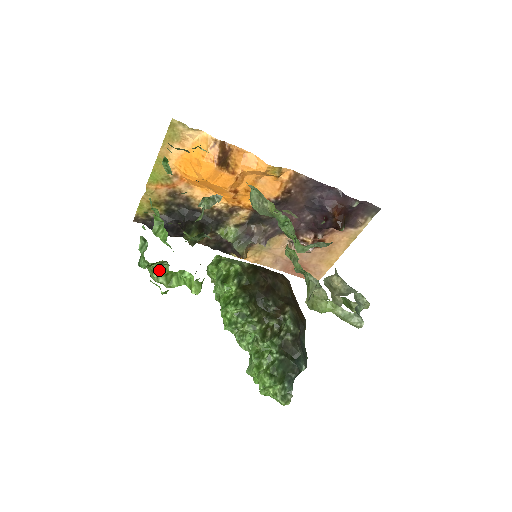
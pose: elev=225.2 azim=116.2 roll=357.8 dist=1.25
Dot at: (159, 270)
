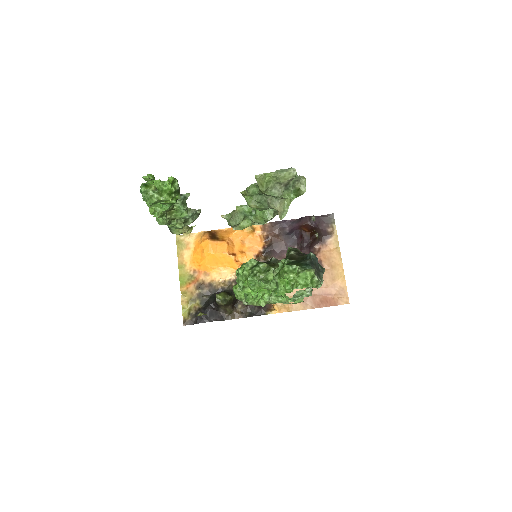
Dot at: (154, 196)
